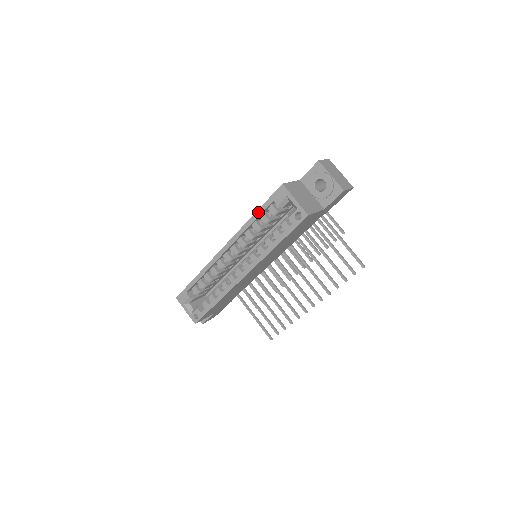
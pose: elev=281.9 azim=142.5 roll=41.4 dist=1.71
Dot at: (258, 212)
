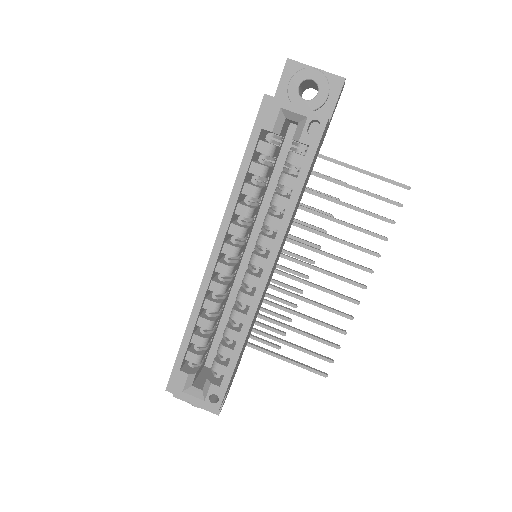
Dot at: (244, 162)
